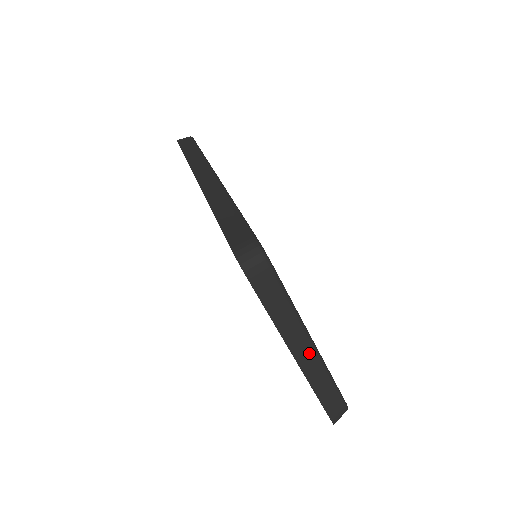
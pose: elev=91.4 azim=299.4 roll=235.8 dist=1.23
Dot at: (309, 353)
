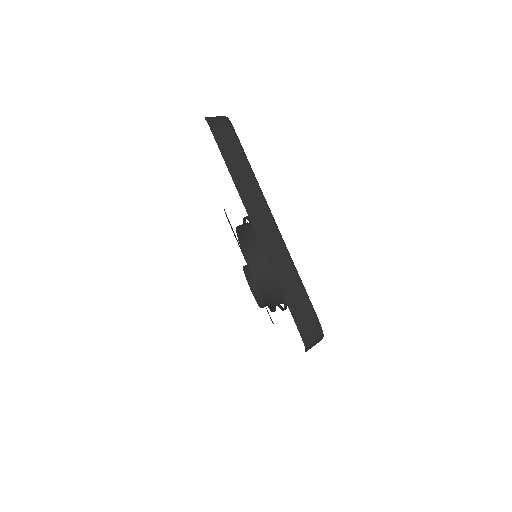
Dot at: (269, 227)
